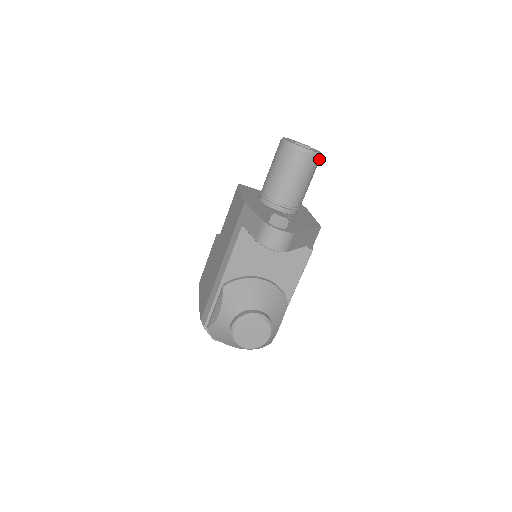
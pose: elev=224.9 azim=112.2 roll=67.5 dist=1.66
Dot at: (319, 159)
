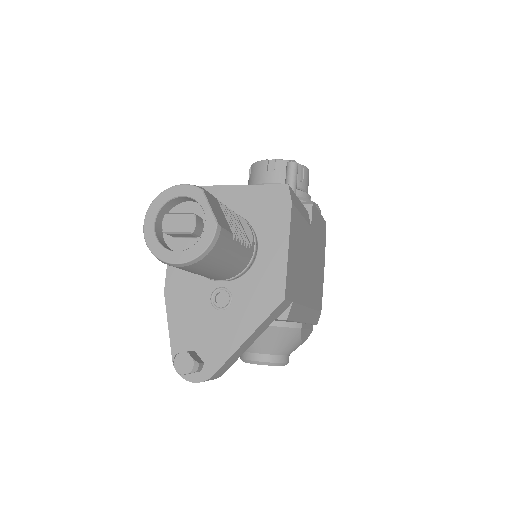
Dot at: (214, 249)
